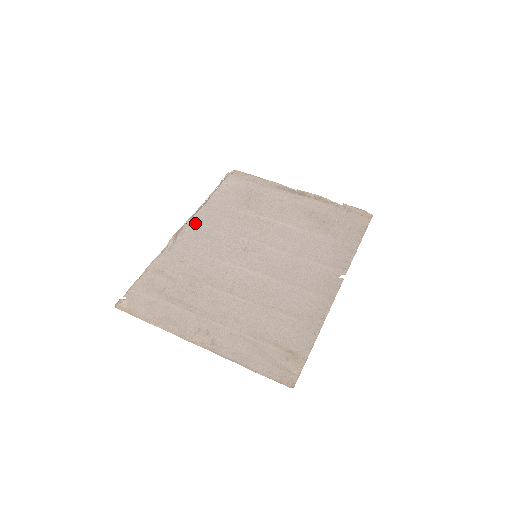
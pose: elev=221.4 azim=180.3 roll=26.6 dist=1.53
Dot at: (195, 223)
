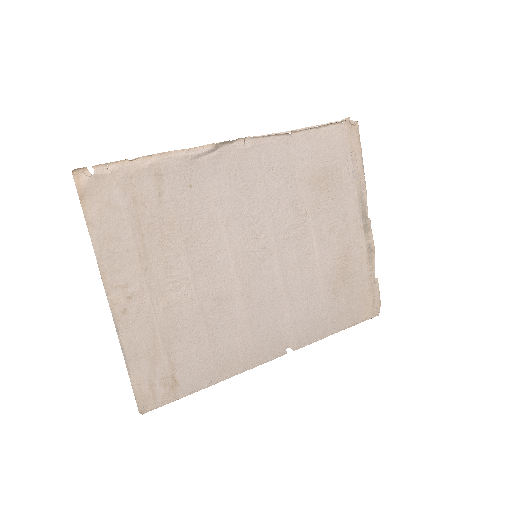
Dot at: (252, 150)
